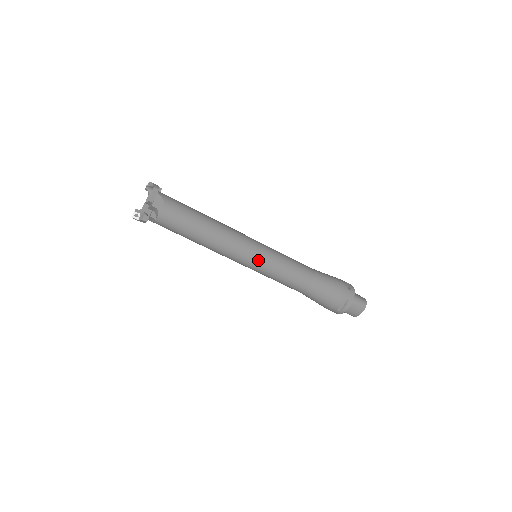
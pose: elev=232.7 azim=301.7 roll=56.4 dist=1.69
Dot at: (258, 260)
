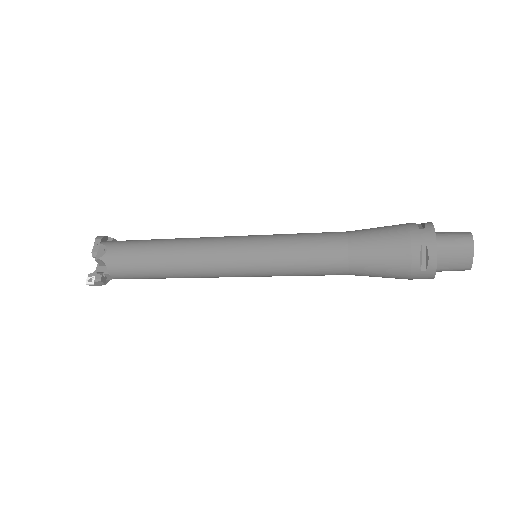
Dot at: (250, 258)
